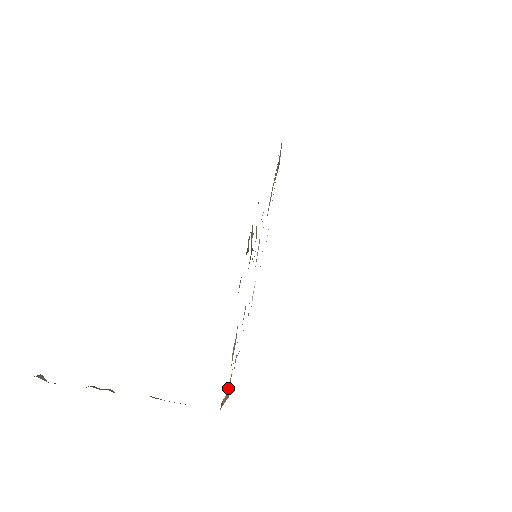
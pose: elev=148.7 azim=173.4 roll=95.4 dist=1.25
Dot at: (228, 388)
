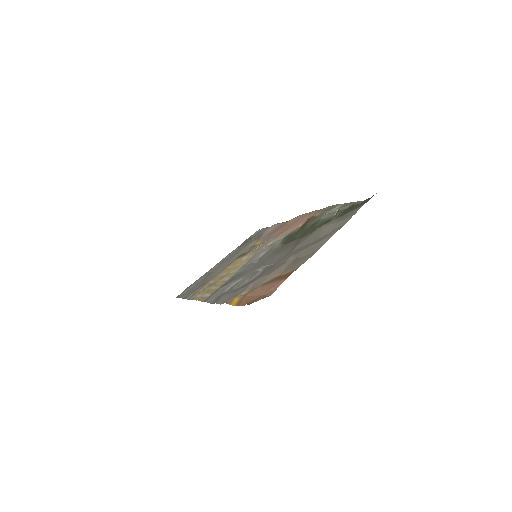
Dot at: (253, 299)
